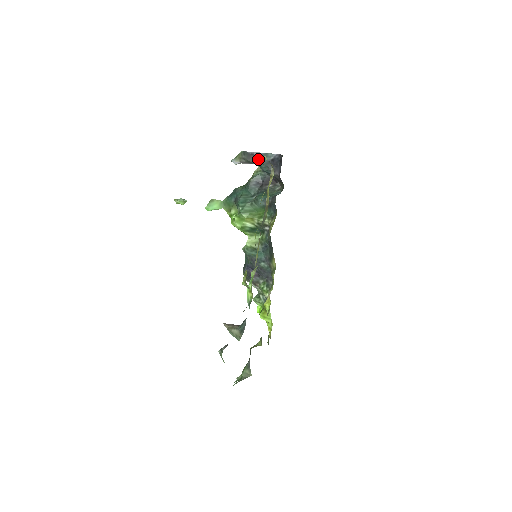
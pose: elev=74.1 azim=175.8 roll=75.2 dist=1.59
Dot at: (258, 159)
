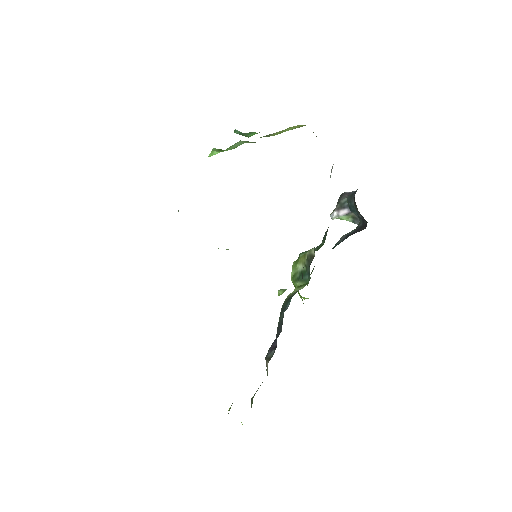
Dot at: occluded
